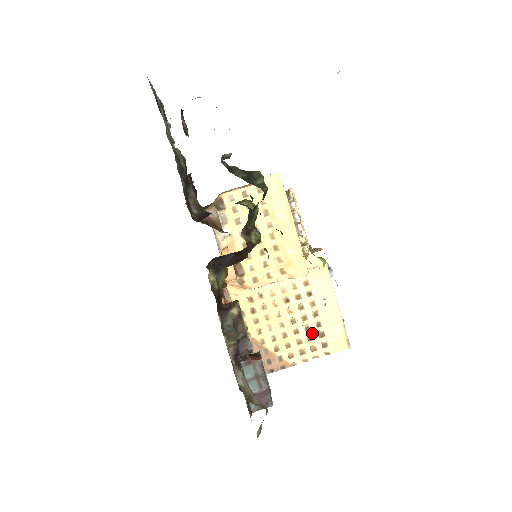
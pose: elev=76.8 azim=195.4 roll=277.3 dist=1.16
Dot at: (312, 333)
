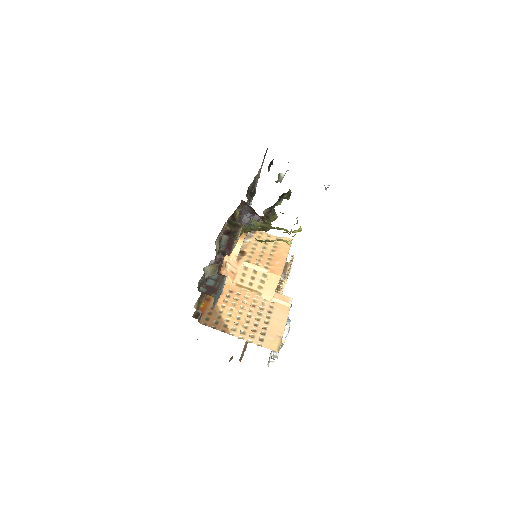
Dot at: (257, 329)
